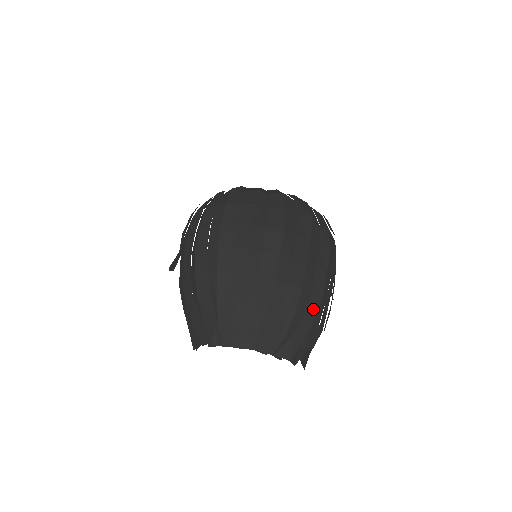
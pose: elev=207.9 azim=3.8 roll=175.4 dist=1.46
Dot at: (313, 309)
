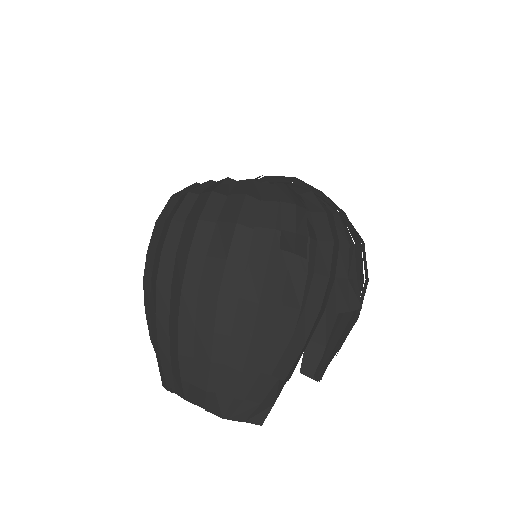
Dot at: (238, 356)
